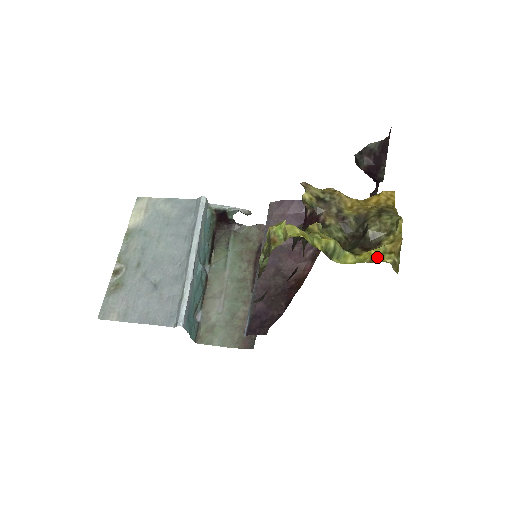
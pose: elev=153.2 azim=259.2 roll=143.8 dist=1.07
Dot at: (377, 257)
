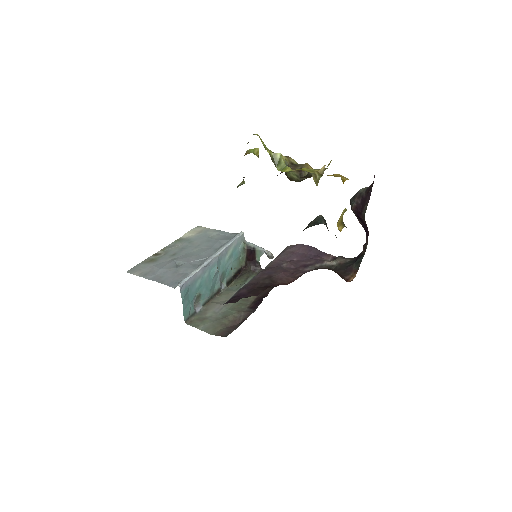
Dot at: (305, 170)
